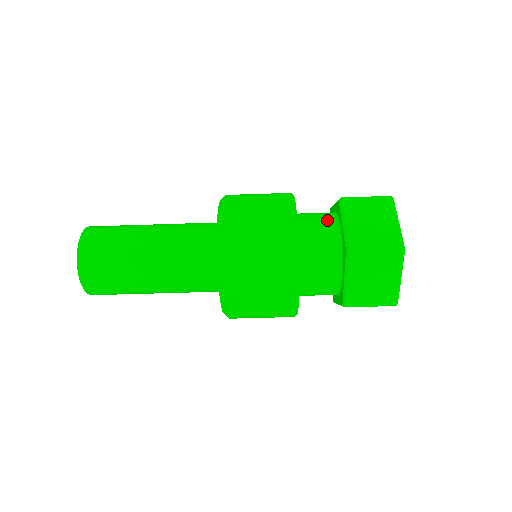
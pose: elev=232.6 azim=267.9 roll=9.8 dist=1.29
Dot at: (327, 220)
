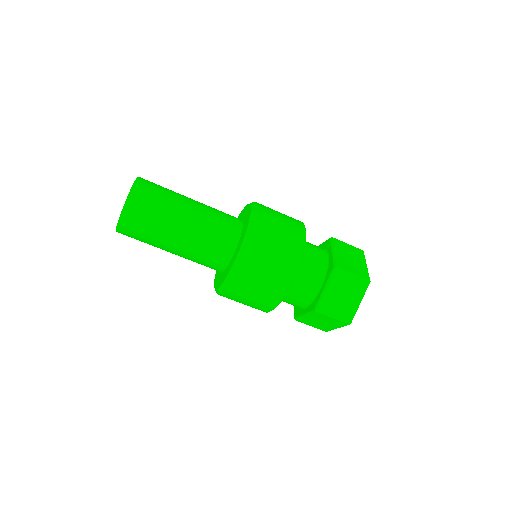
Dot at: (317, 273)
